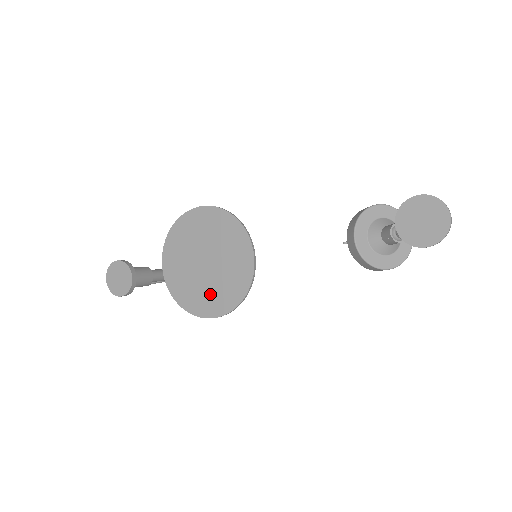
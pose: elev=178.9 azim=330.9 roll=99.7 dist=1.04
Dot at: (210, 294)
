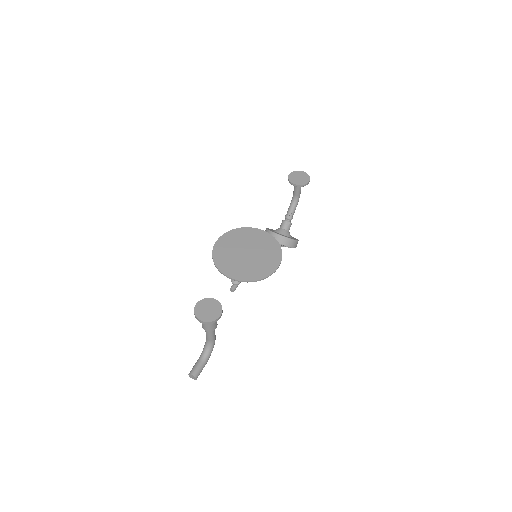
Dot at: (265, 260)
